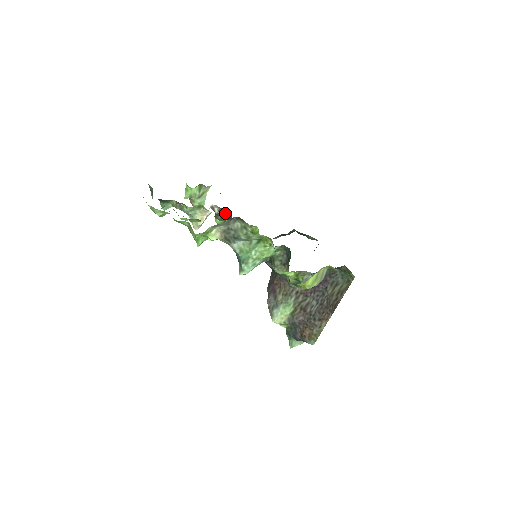
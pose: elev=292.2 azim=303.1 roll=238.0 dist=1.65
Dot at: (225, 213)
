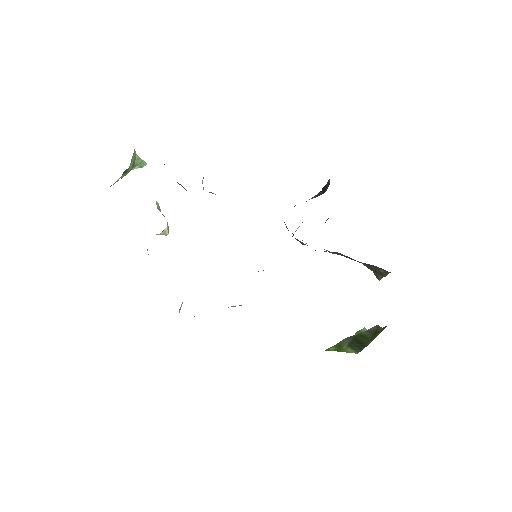
Dot at: occluded
